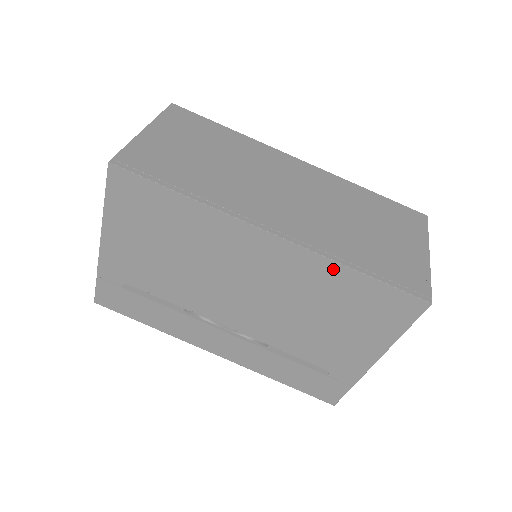
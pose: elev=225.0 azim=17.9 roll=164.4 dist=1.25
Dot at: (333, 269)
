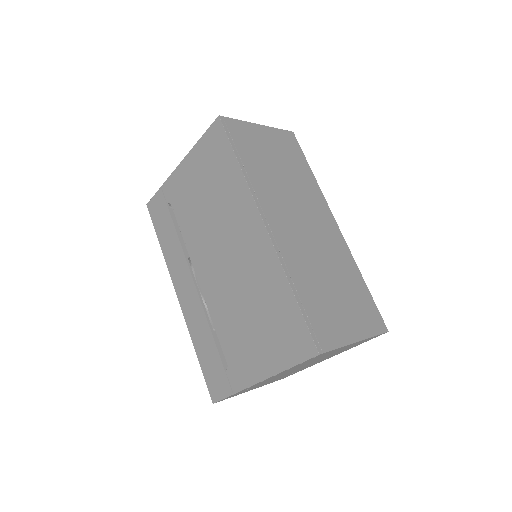
Dot at: (280, 278)
